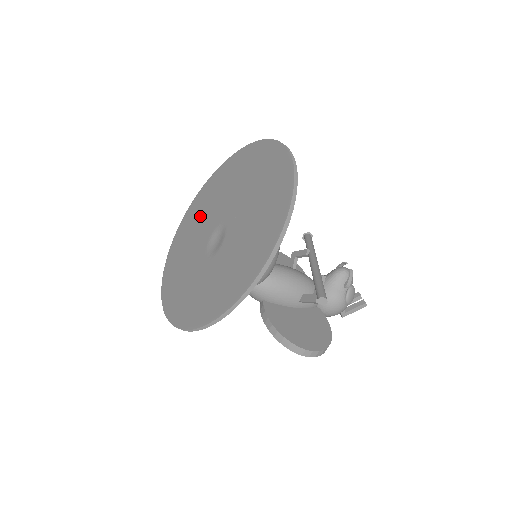
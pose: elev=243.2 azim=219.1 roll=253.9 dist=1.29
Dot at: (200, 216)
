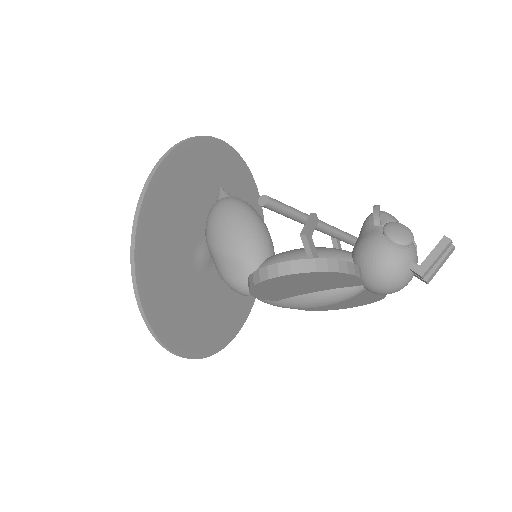
Dot at: occluded
